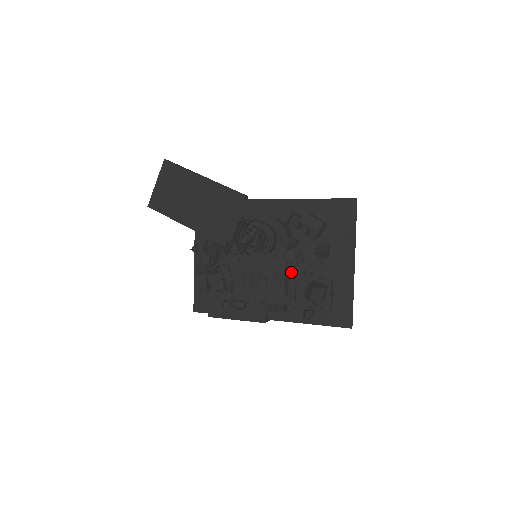
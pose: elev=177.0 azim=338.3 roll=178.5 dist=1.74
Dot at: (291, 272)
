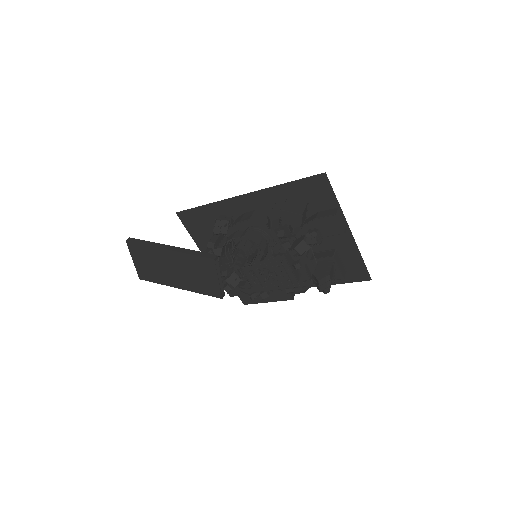
Dot at: (294, 257)
